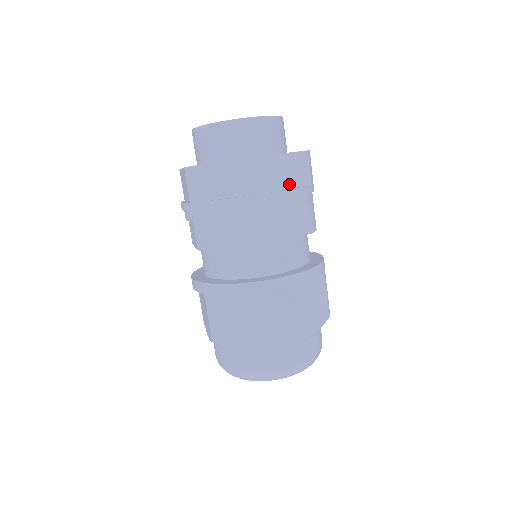
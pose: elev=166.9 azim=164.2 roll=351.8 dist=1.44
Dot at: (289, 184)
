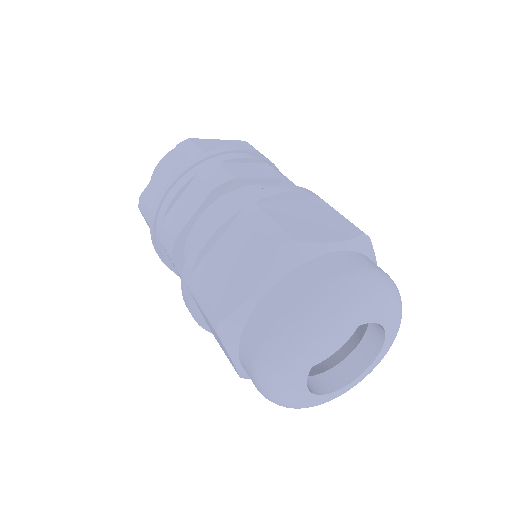
Dot at: occluded
